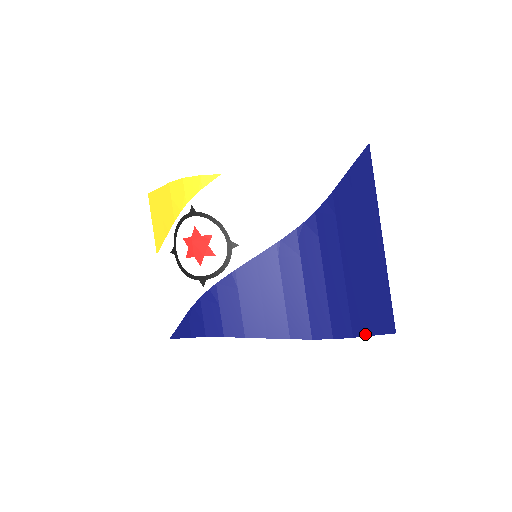
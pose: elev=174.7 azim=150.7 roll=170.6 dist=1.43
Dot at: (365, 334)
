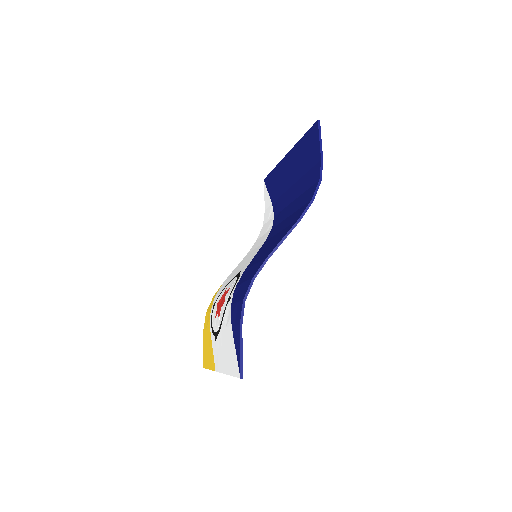
Dot at: (319, 148)
